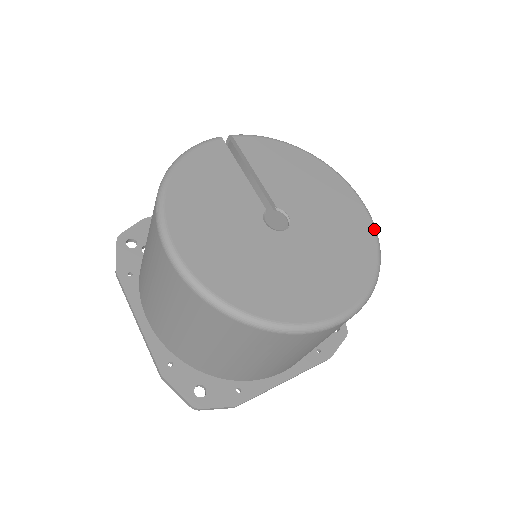
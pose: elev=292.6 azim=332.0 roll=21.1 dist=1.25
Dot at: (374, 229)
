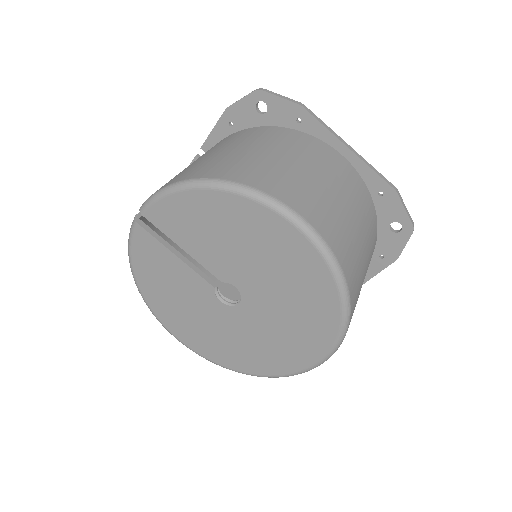
Dot at: (328, 267)
